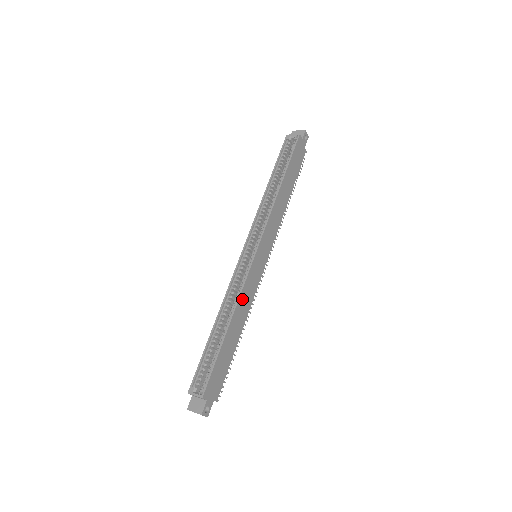
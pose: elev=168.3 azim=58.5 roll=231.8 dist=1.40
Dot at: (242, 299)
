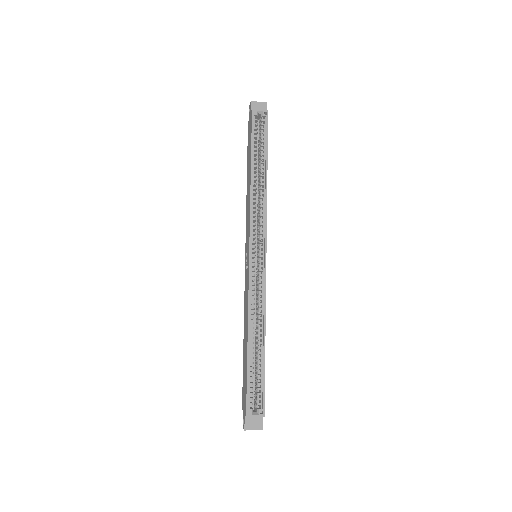
Dot at: (264, 308)
